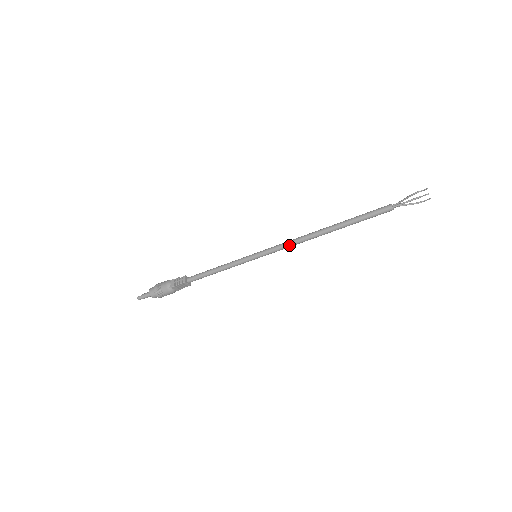
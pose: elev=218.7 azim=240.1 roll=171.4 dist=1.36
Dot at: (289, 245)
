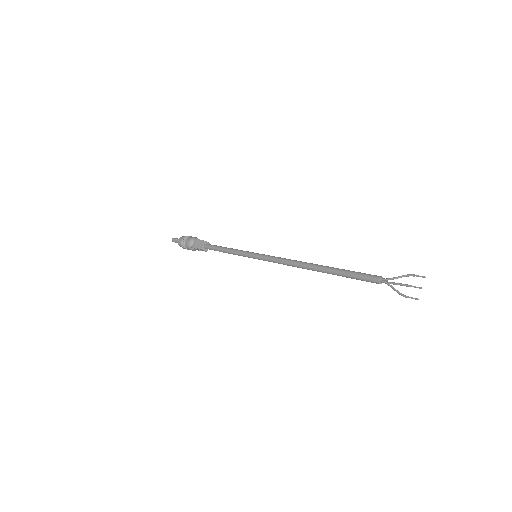
Dot at: (284, 264)
